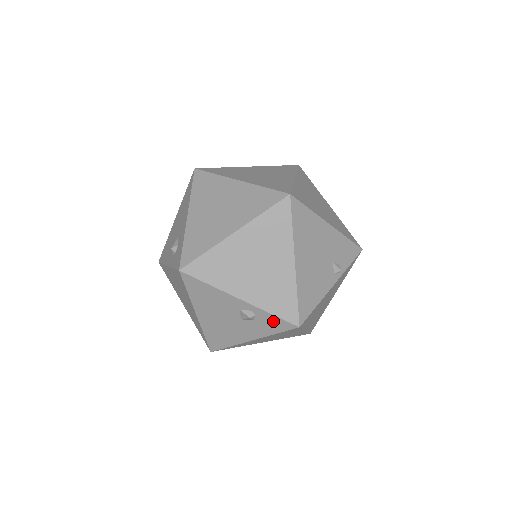
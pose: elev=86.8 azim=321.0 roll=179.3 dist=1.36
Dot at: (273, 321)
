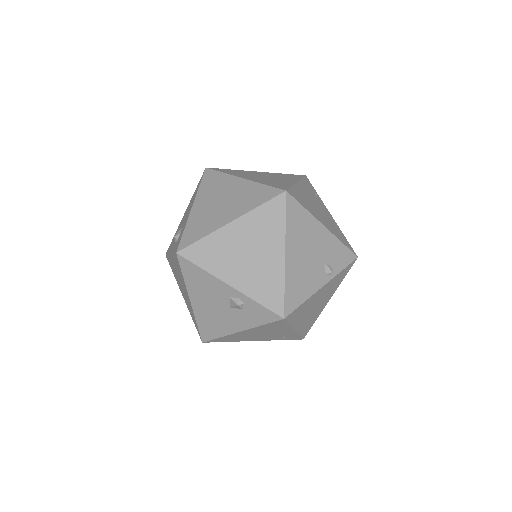
Dot at: (260, 311)
